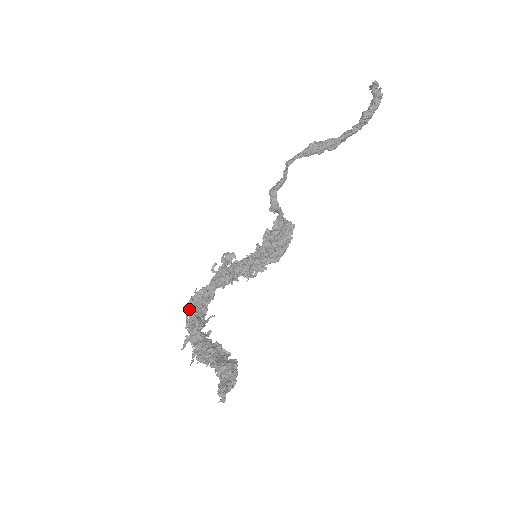
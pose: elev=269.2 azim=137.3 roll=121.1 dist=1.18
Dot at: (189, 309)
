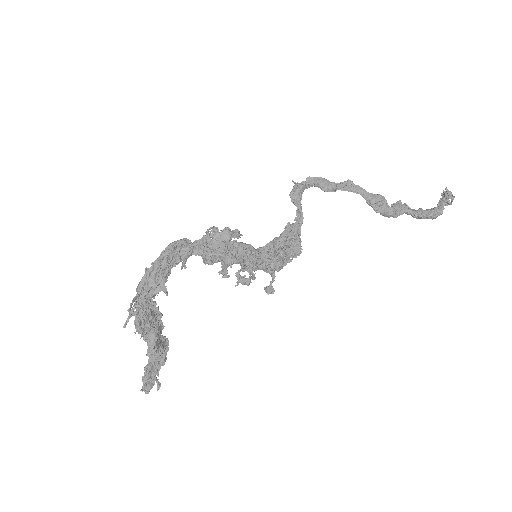
Dot at: (163, 270)
